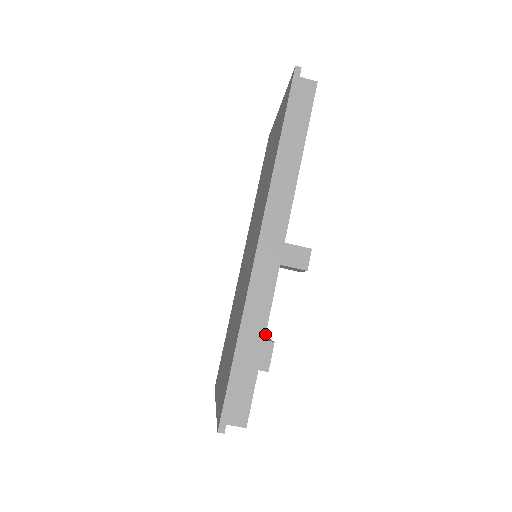
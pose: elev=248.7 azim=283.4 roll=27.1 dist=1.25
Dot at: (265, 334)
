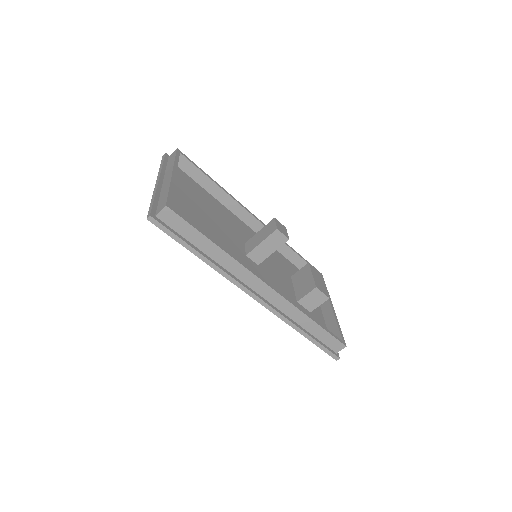
Dot at: (309, 318)
